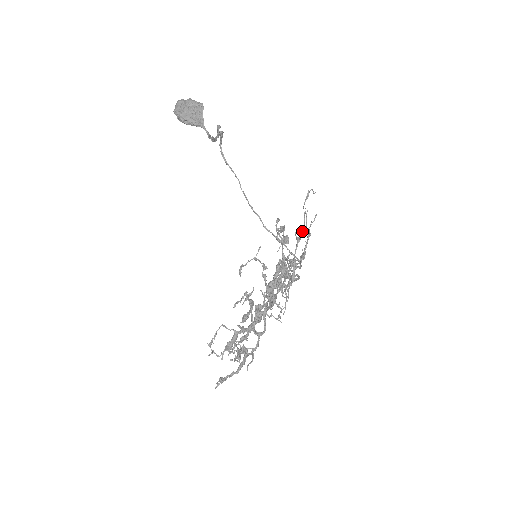
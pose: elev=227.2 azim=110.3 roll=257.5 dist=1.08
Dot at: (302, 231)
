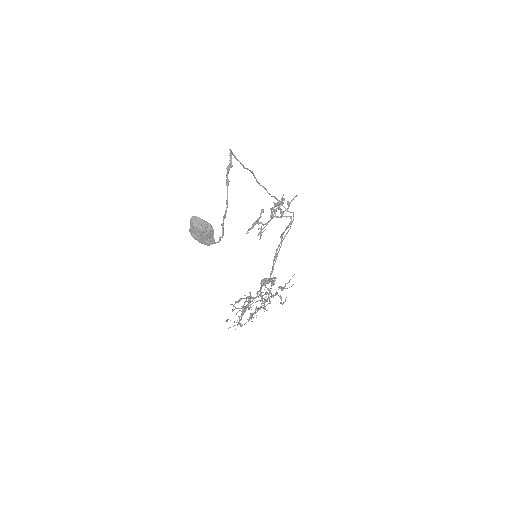
Dot at: occluded
